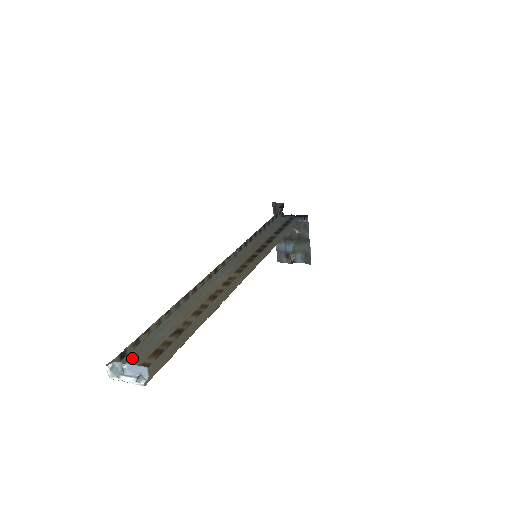
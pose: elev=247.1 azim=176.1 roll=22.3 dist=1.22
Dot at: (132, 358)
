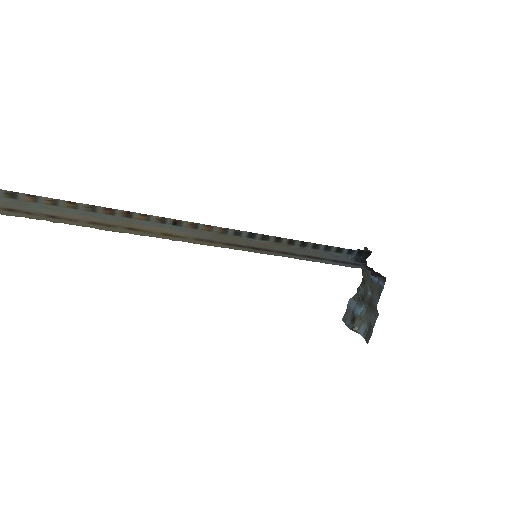
Dot at: out of frame
